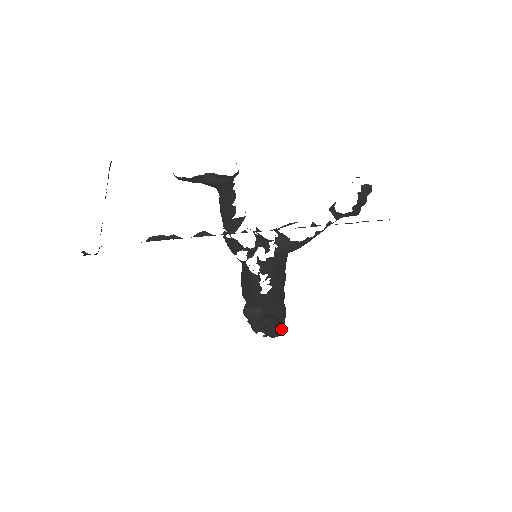
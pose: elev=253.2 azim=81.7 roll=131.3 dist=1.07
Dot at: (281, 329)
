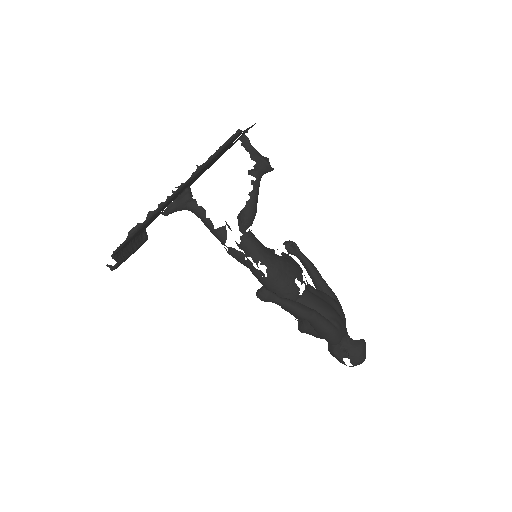
Dot at: (323, 321)
